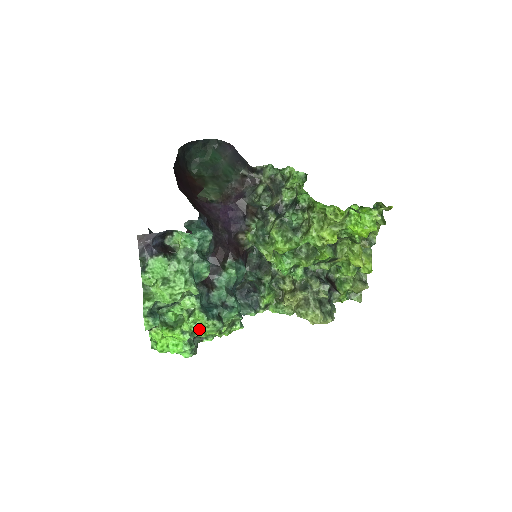
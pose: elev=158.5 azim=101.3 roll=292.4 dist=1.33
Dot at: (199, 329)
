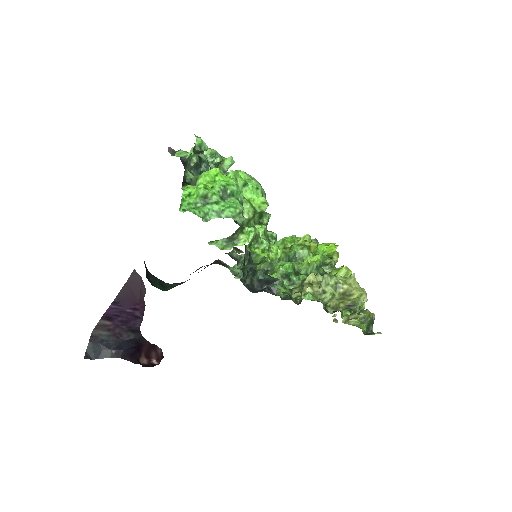
Dot at: (244, 181)
